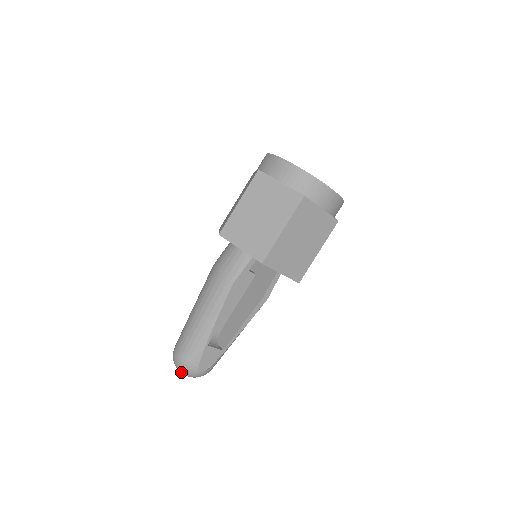
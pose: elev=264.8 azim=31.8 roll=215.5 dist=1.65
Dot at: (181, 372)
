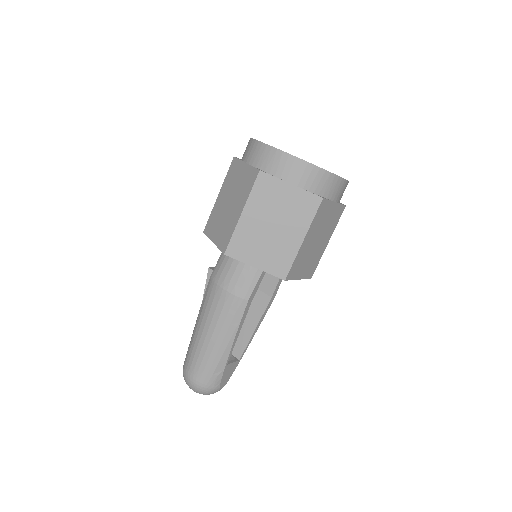
Dot at: occluded
